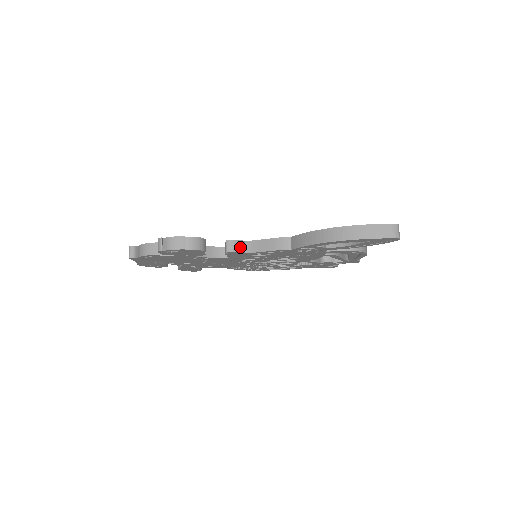
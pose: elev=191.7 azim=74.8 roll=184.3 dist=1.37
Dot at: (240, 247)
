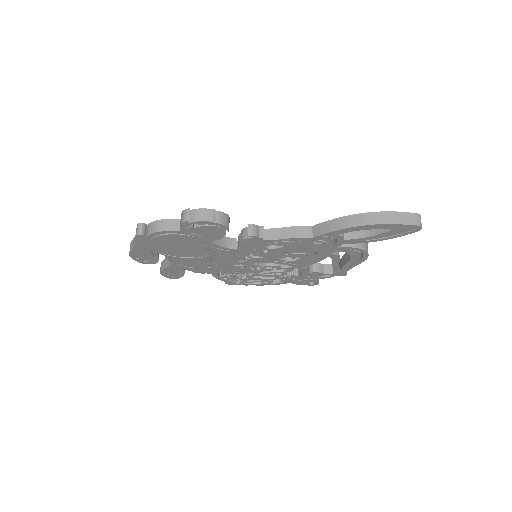
Dot at: (260, 233)
